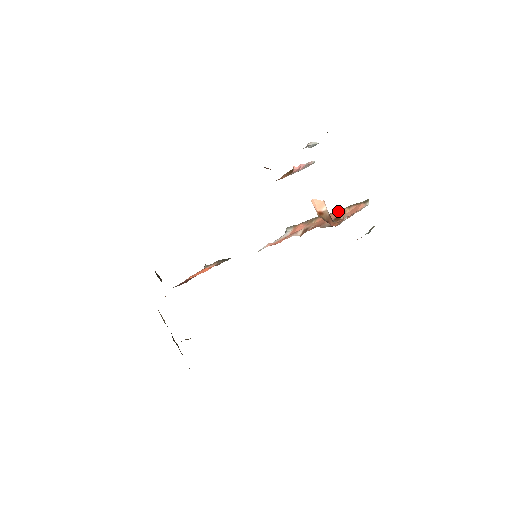
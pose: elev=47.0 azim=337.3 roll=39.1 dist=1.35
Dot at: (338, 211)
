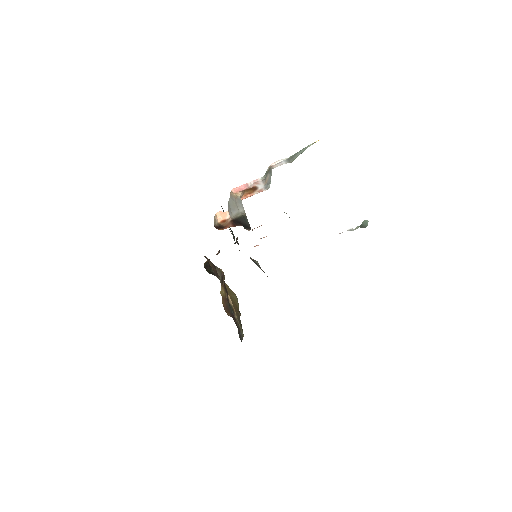
Dot at: occluded
